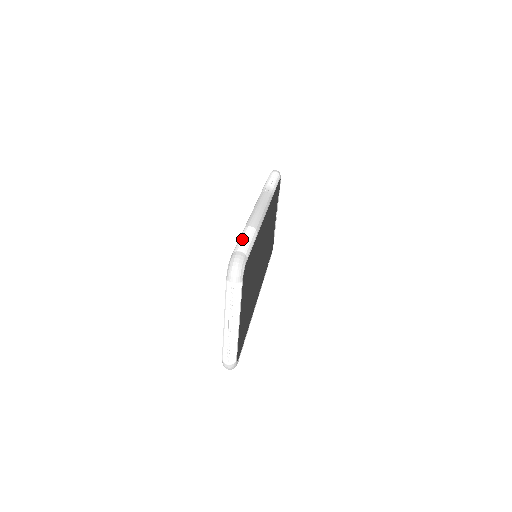
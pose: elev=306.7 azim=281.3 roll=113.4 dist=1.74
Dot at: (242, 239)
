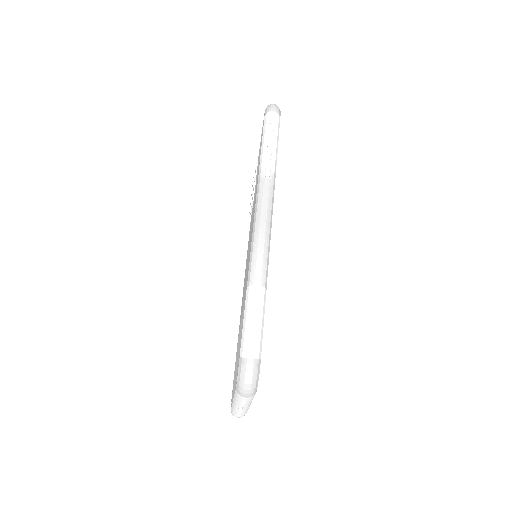
Dot at: (250, 323)
